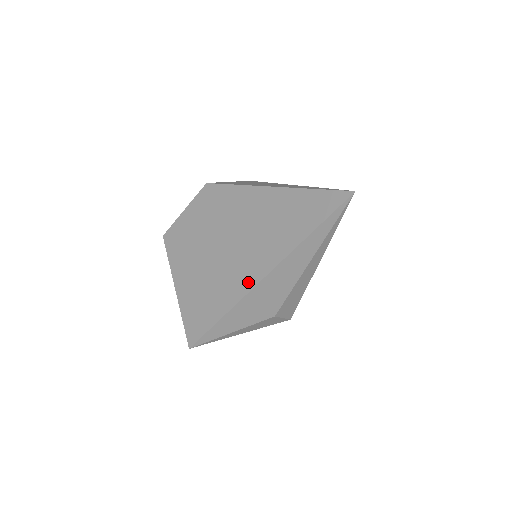
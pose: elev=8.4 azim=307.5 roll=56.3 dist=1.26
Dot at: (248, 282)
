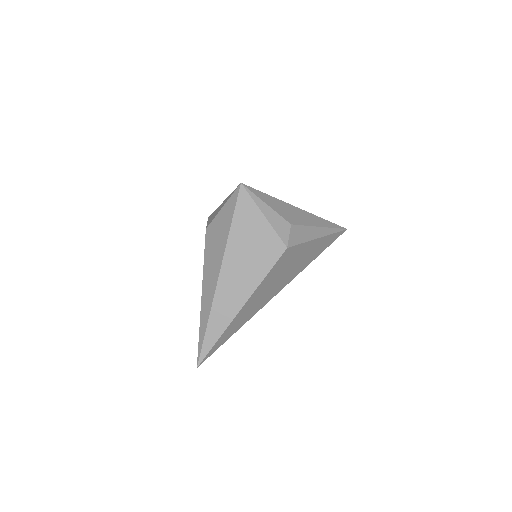
Dot at: occluded
